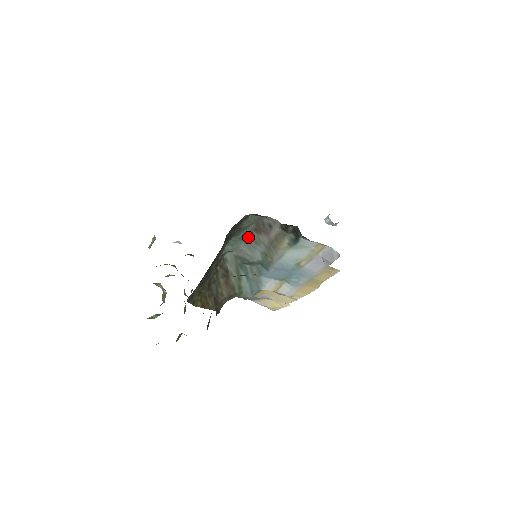
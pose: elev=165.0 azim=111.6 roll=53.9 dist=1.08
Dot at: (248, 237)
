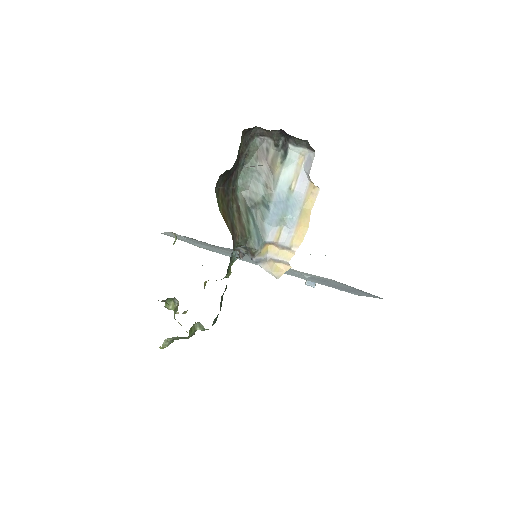
Dot at: (253, 167)
